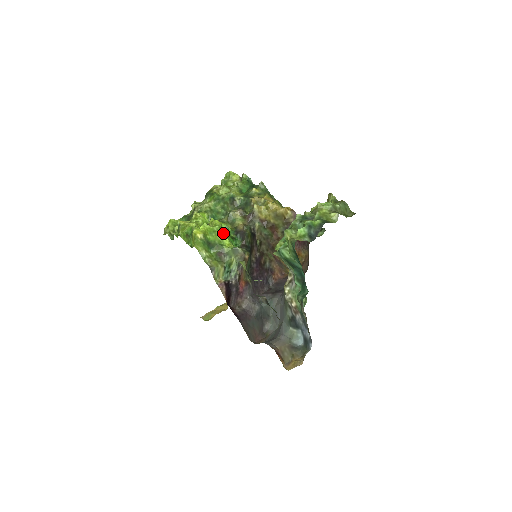
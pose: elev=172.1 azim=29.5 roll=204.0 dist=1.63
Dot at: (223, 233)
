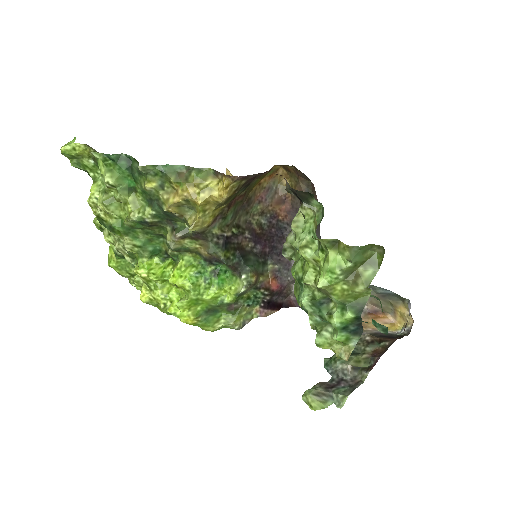
Dot at: (202, 284)
